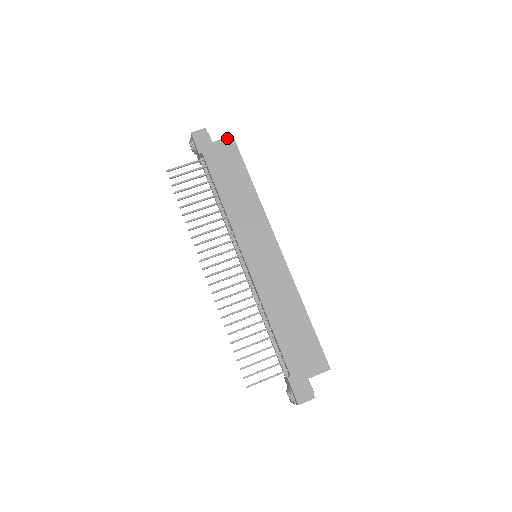
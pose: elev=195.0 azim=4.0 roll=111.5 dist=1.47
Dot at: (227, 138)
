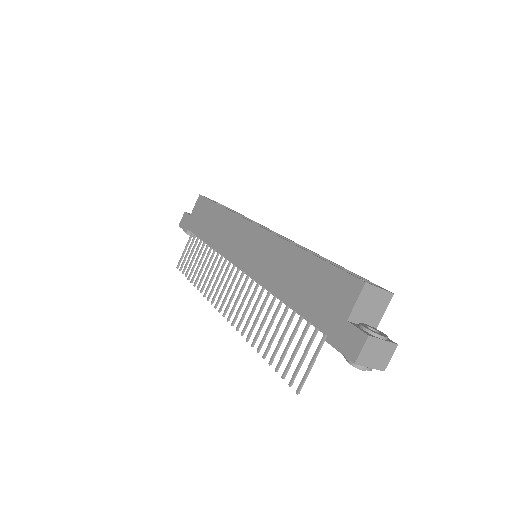
Dot at: (197, 201)
